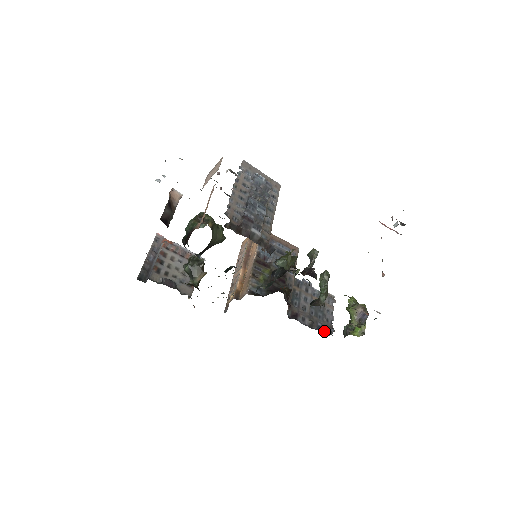
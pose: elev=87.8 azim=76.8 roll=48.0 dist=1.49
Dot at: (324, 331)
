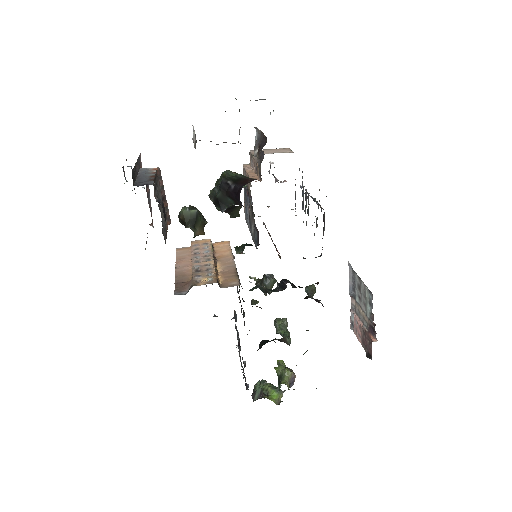
Dot at: occluded
